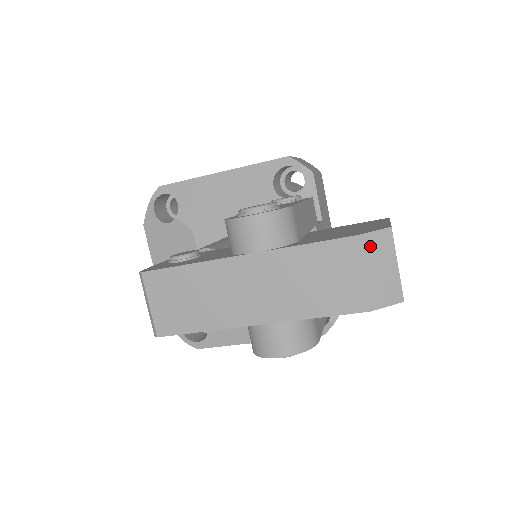
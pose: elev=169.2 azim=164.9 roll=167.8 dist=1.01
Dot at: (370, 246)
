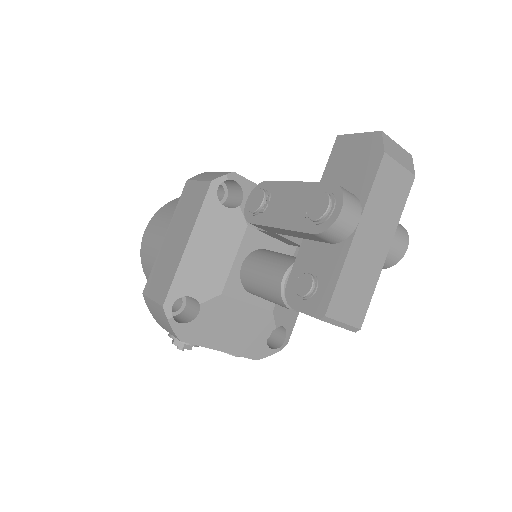
Dot at: (389, 150)
